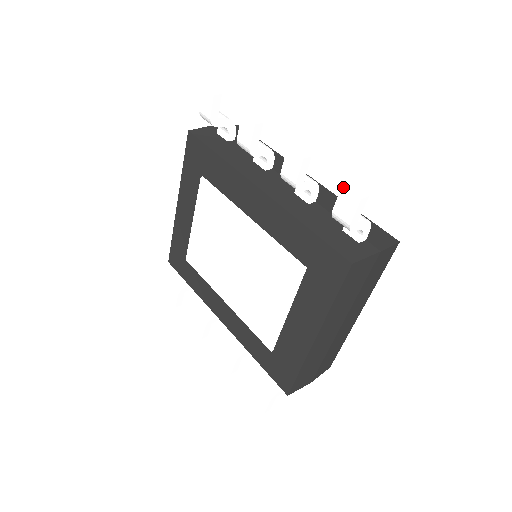
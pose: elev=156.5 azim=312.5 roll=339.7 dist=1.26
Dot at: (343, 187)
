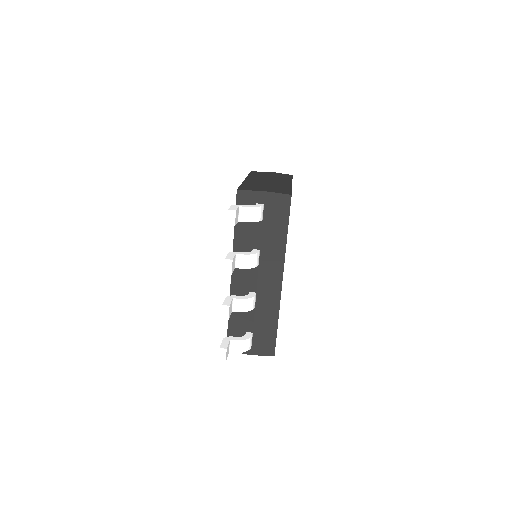
Dot at: (219, 349)
